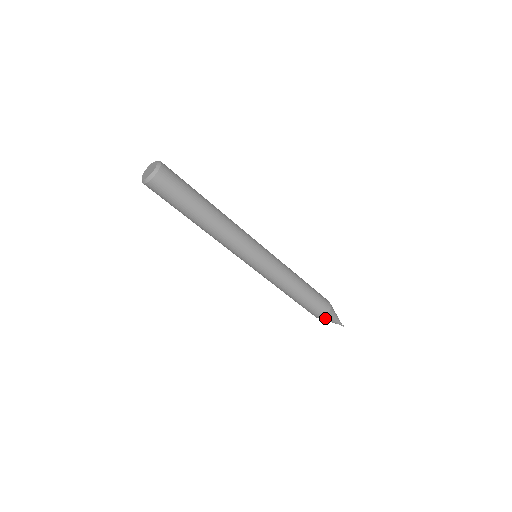
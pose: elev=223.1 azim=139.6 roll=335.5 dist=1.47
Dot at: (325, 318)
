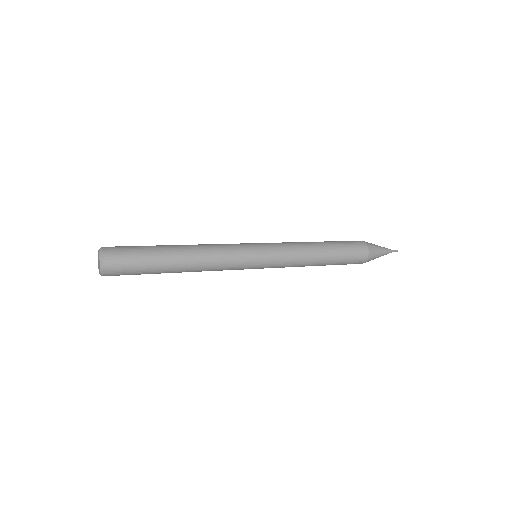
Dot at: occluded
